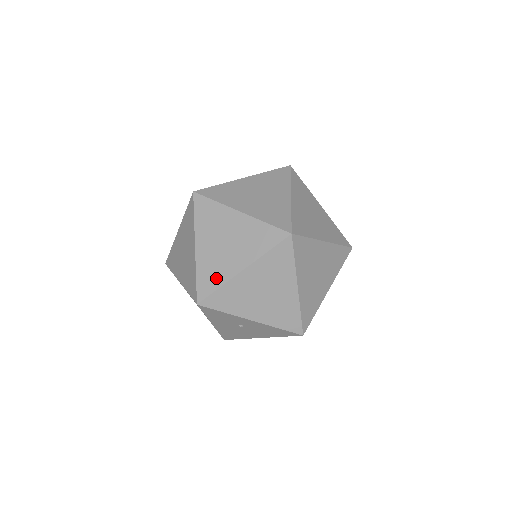
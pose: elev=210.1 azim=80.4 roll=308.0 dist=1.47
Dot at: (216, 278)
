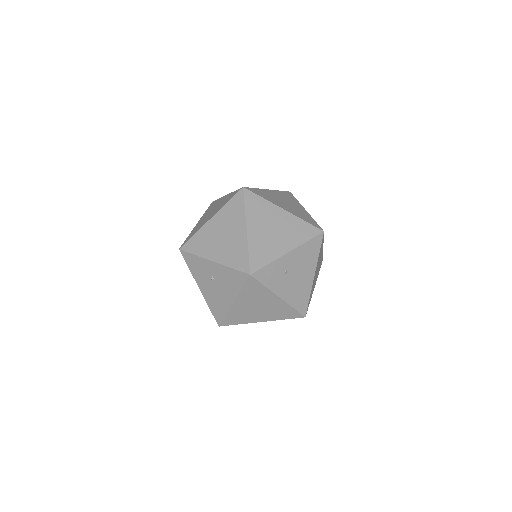
Dot at: (196, 231)
